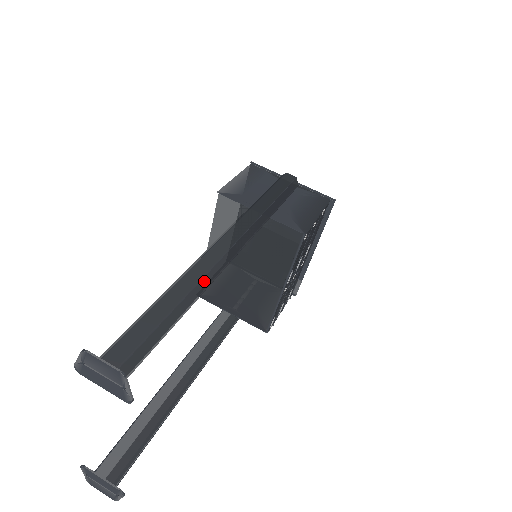
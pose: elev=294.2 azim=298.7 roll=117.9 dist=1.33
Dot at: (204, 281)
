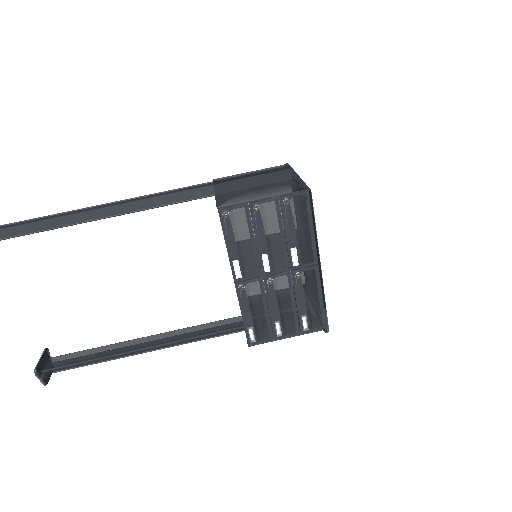
Dot at: (86, 214)
